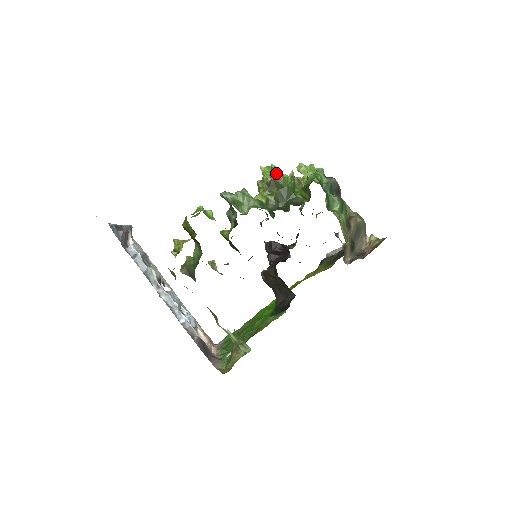
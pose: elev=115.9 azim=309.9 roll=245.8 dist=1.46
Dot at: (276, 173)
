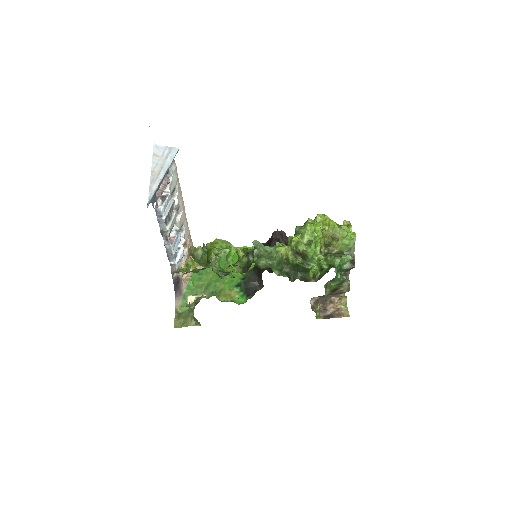
Dot at: (309, 254)
